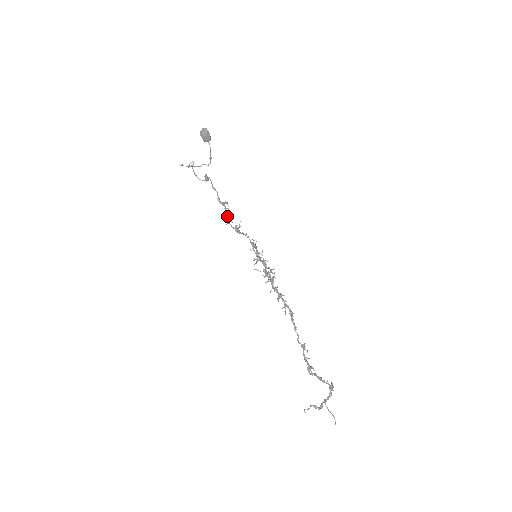
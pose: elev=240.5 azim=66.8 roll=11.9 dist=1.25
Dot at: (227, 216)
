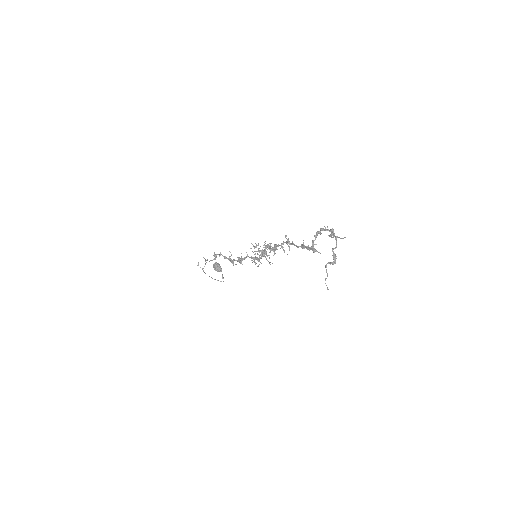
Dot at: (232, 261)
